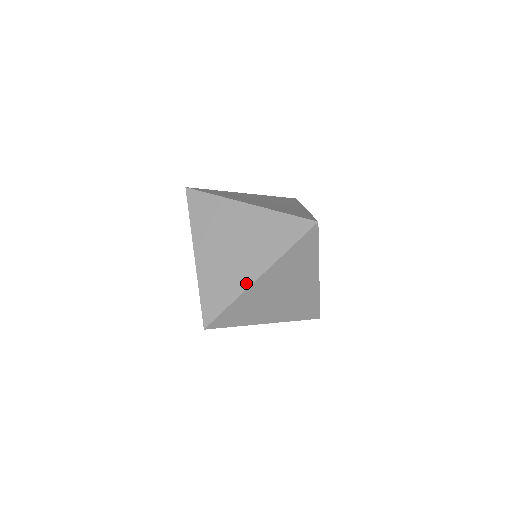
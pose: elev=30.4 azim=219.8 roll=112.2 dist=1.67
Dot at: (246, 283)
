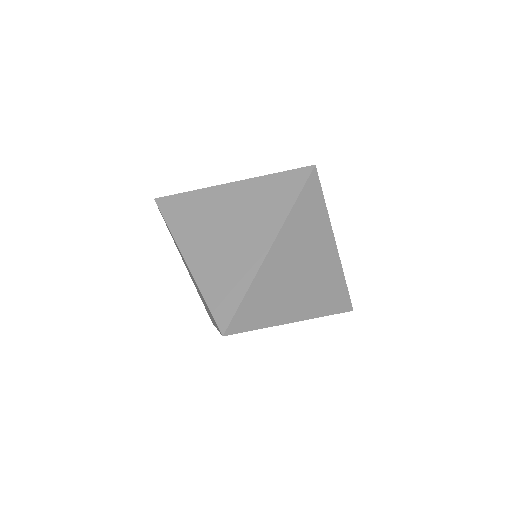
Dot at: occluded
